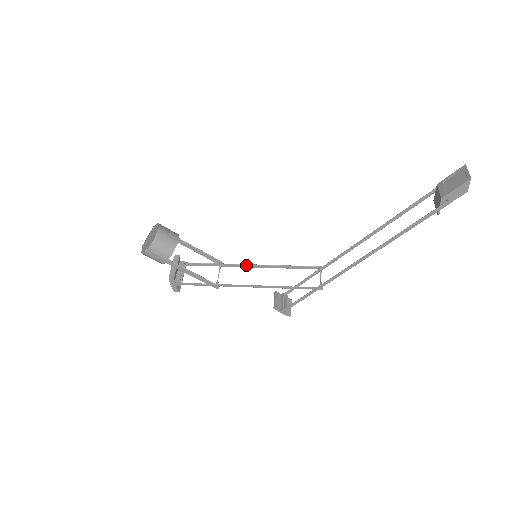
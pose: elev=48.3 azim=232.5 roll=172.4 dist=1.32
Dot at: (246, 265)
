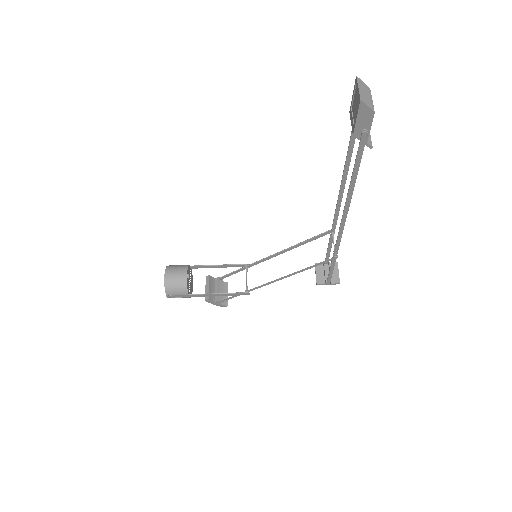
Dot at: (266, 258)
